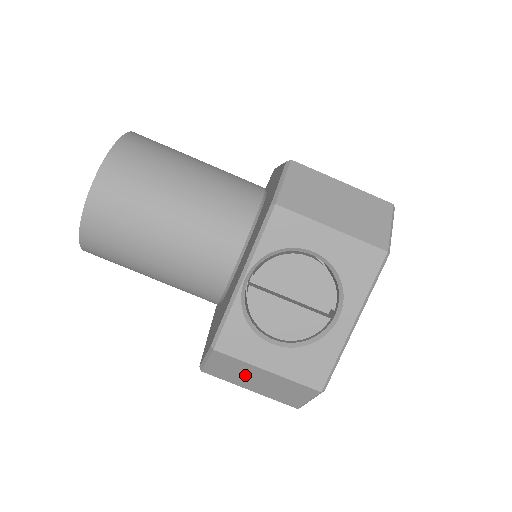
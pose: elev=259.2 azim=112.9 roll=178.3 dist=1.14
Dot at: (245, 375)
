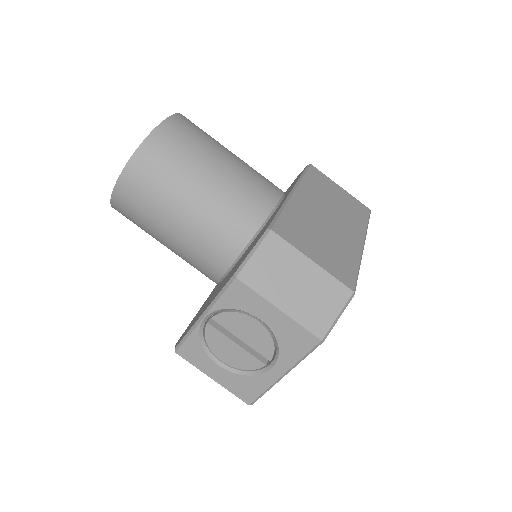
Dot at: occluded
